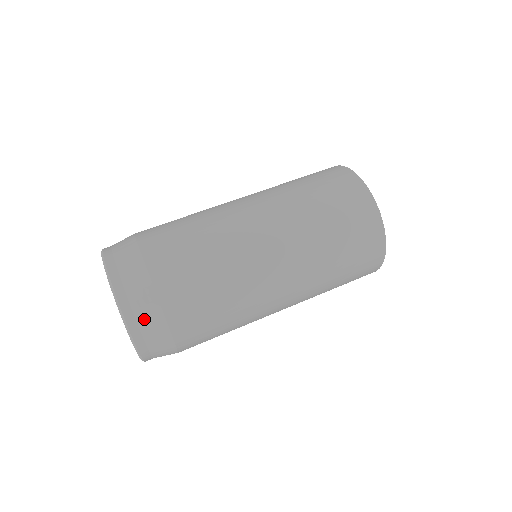
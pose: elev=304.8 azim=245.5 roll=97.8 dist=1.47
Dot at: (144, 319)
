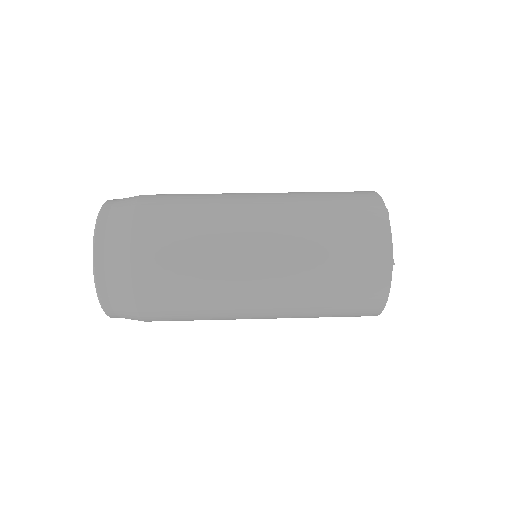
Dot at: (114, 287)
